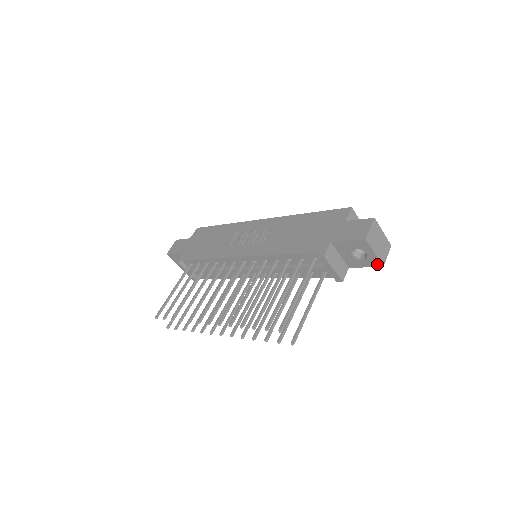
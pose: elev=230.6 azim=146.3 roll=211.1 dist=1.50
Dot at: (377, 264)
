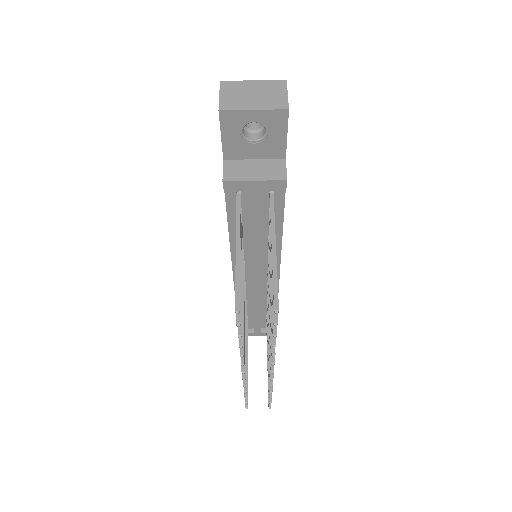
Dot at: (281, 116)
